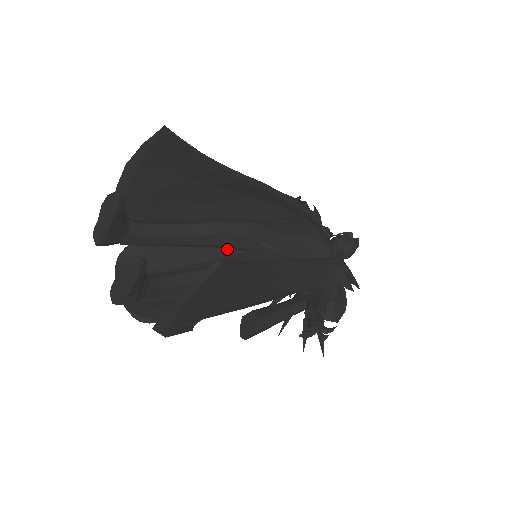
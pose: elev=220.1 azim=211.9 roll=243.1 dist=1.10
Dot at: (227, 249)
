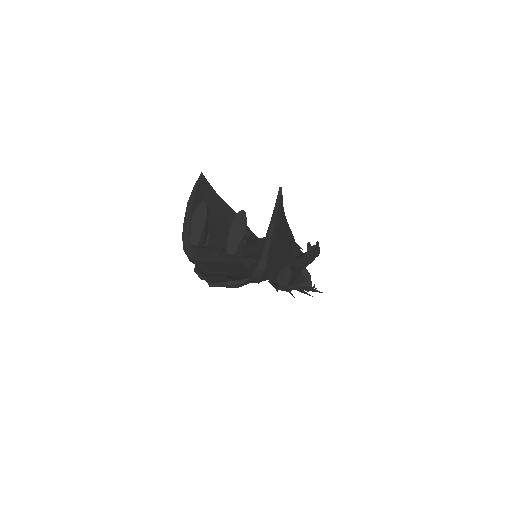
Dot at: (236, 266)
